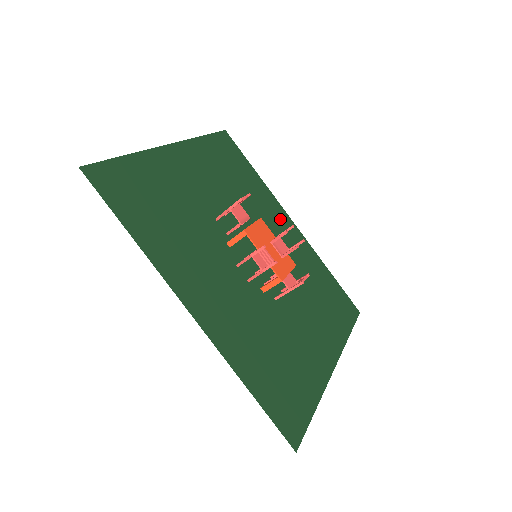
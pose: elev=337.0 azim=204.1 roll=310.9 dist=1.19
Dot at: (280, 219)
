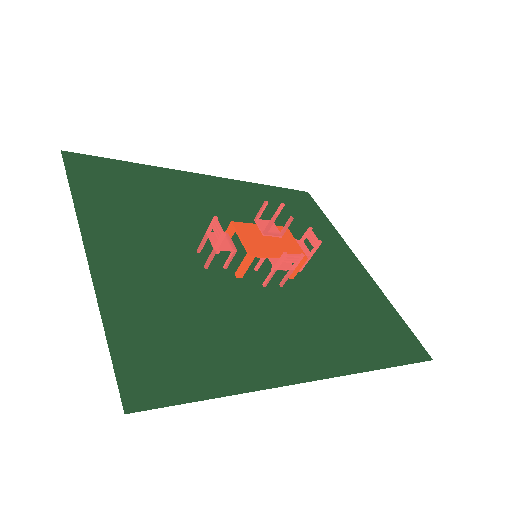
Dot at: (203, 188)
